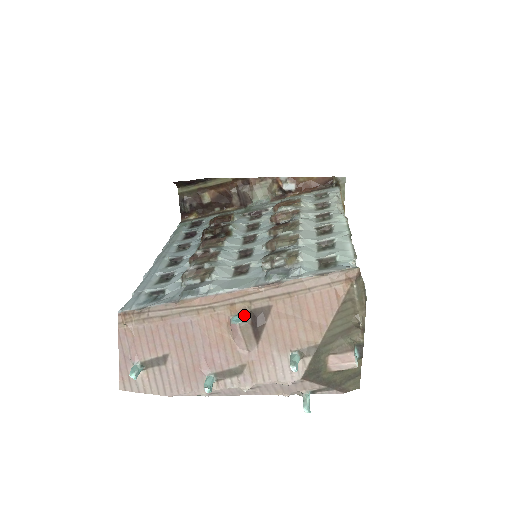
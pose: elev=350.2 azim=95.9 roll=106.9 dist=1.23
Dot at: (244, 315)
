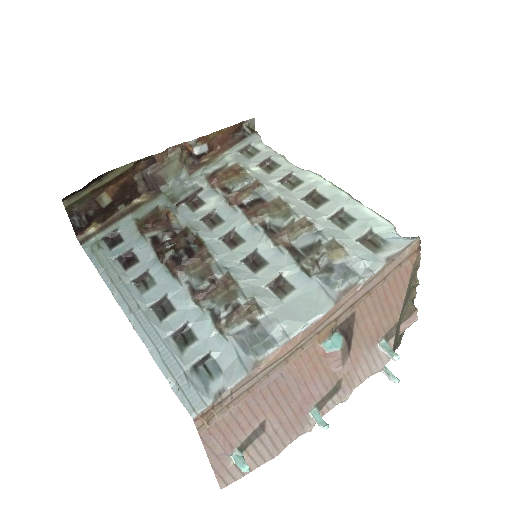
Dot at: (334, 336)
